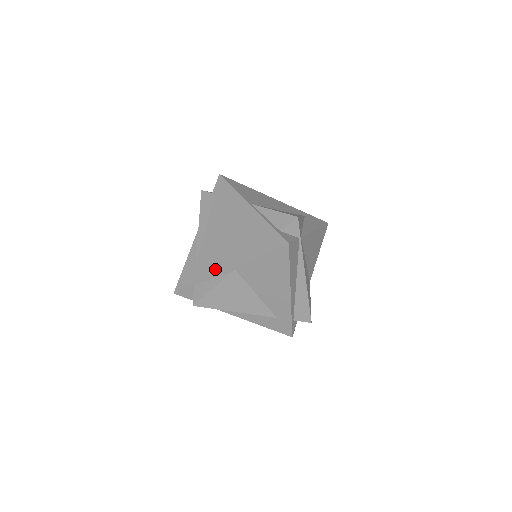
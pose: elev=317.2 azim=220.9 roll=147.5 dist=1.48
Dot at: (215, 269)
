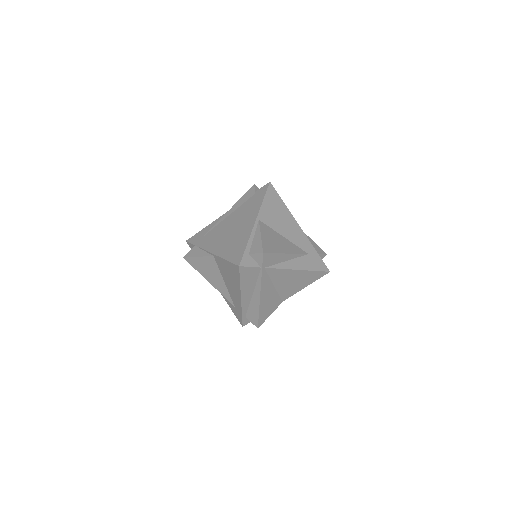
Dot at: (208, 246)
